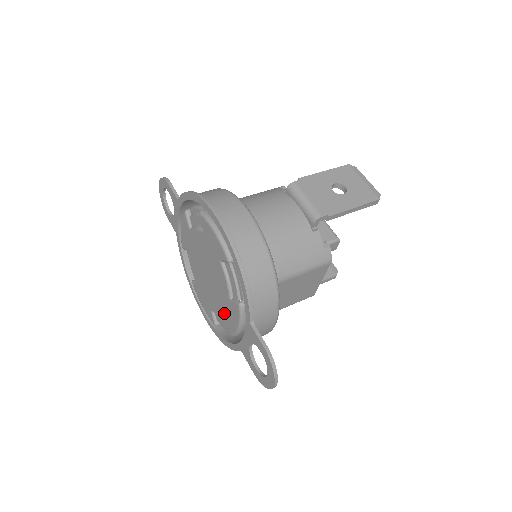
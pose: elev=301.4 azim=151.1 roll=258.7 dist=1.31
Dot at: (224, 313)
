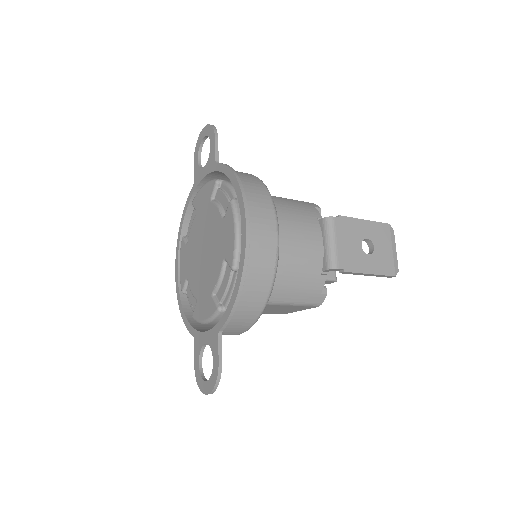
Dot at: (198, 296)
